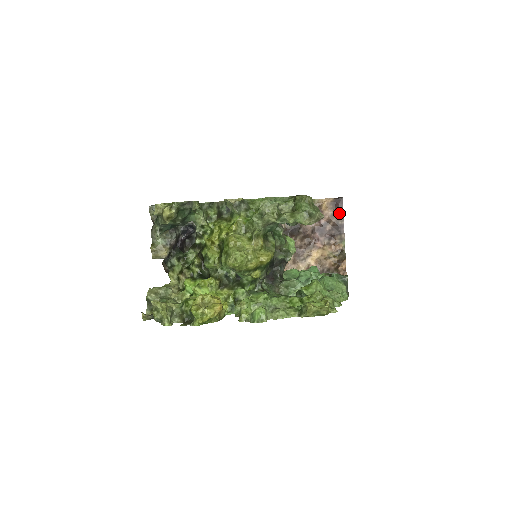
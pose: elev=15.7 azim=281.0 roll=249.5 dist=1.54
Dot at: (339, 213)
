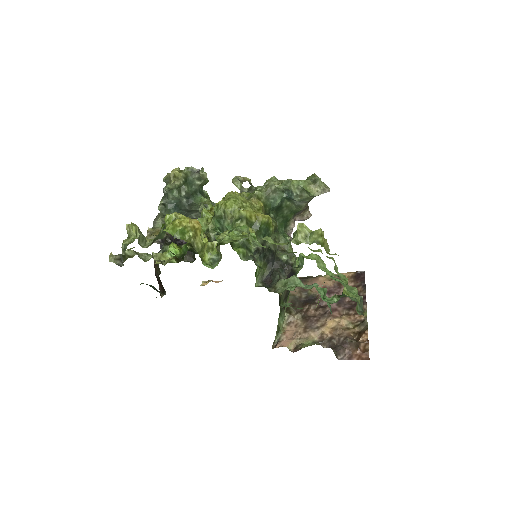
Dot at: (361, 285)
